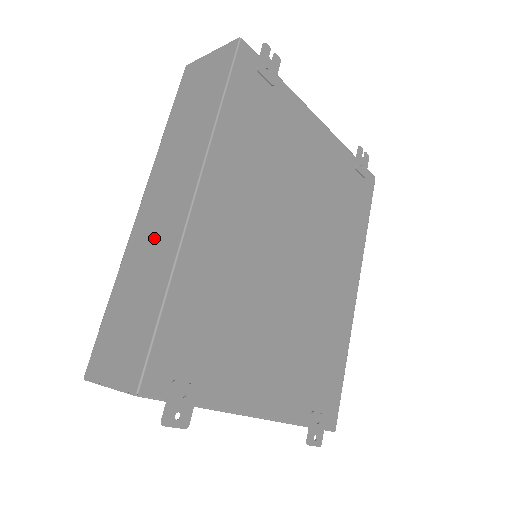
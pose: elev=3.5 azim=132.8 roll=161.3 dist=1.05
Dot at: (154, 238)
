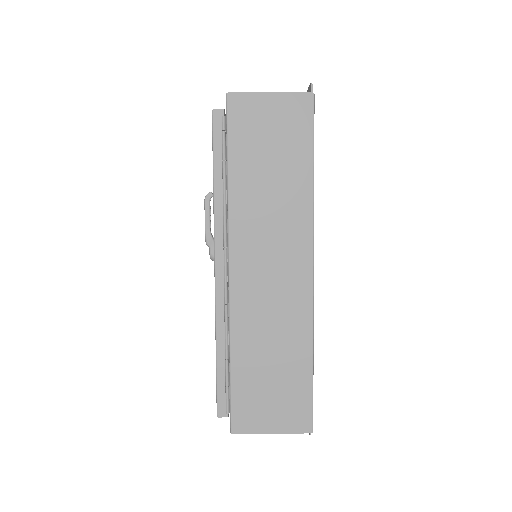
Dot at: (273, 308)
